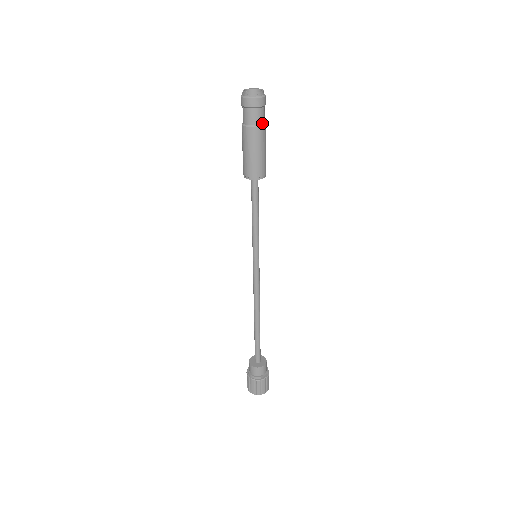
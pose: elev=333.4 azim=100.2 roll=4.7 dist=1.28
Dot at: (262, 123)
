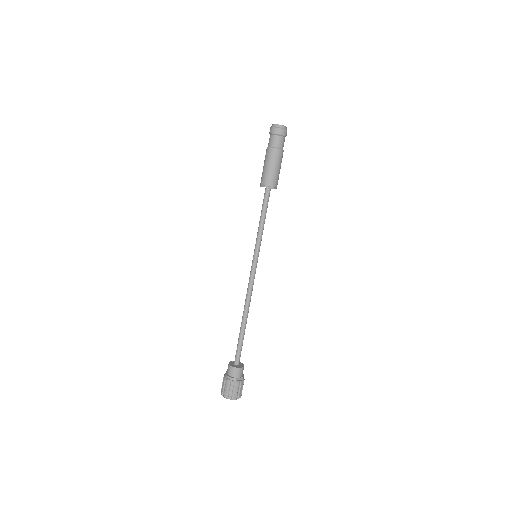
Dot at: (281, 148)
